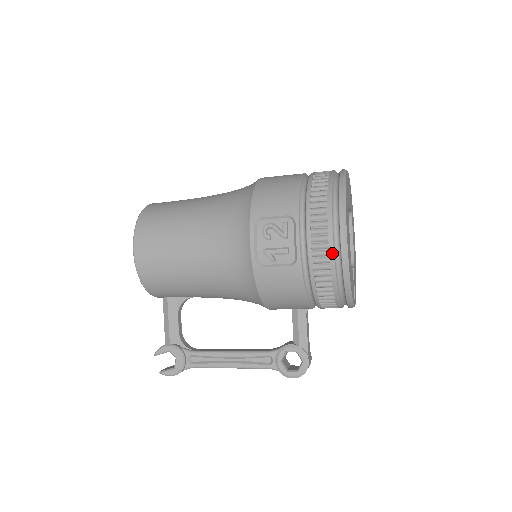
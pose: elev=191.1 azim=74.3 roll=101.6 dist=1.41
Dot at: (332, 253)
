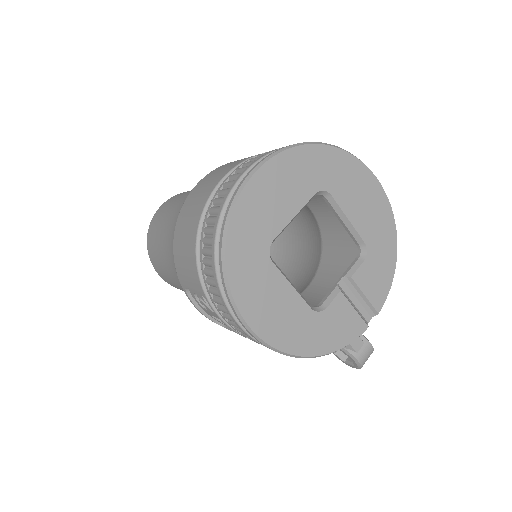
Dot at: occluded
